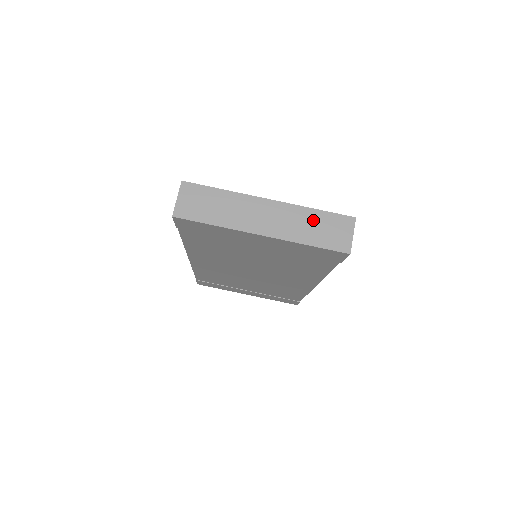
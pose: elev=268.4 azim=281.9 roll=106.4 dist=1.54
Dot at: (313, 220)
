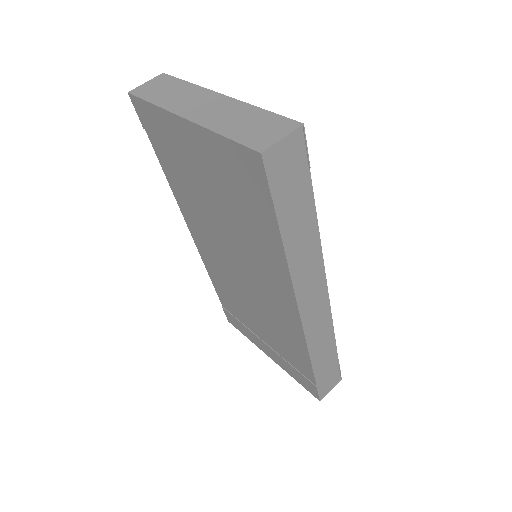
Dot at: (249, 116)
